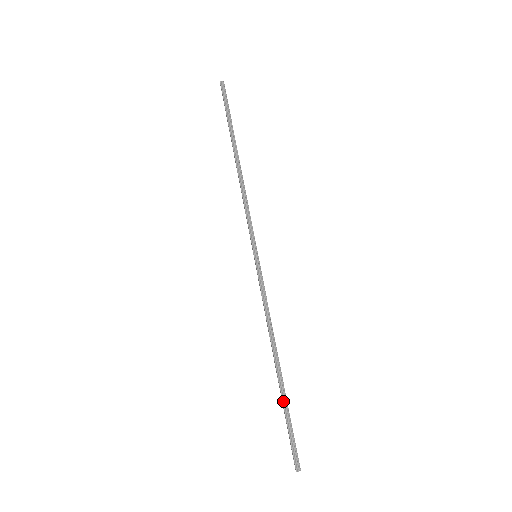
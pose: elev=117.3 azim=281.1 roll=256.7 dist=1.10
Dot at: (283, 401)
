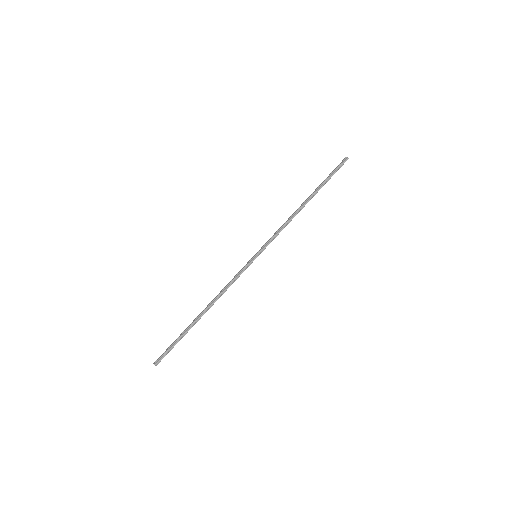
Dot at: (186, 330)
